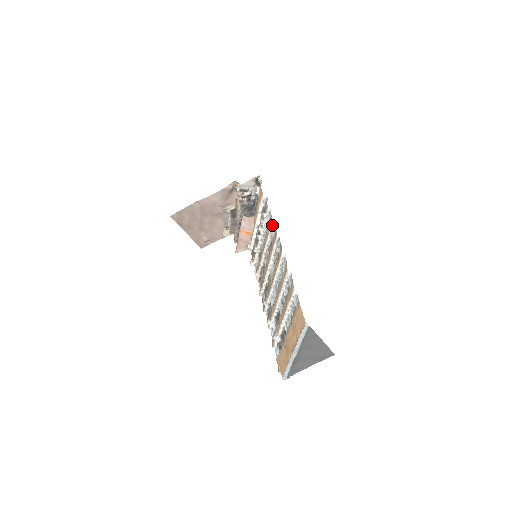
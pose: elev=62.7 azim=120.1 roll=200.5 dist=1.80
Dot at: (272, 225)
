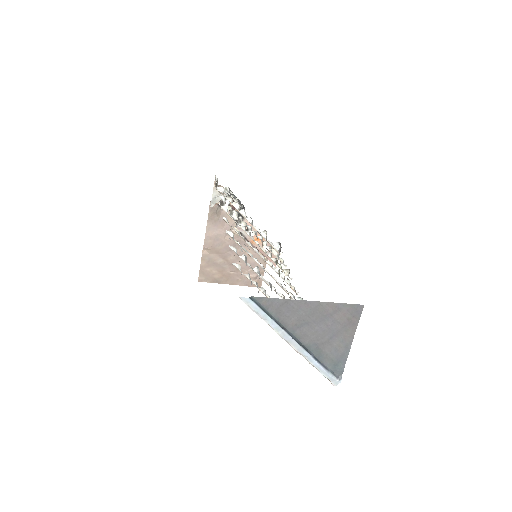
Dot at: (226, 212)
